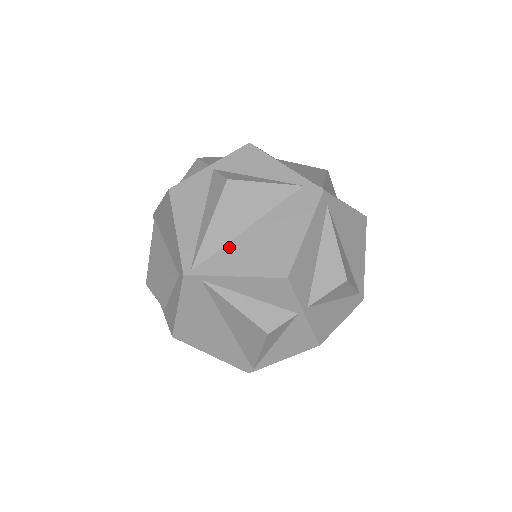
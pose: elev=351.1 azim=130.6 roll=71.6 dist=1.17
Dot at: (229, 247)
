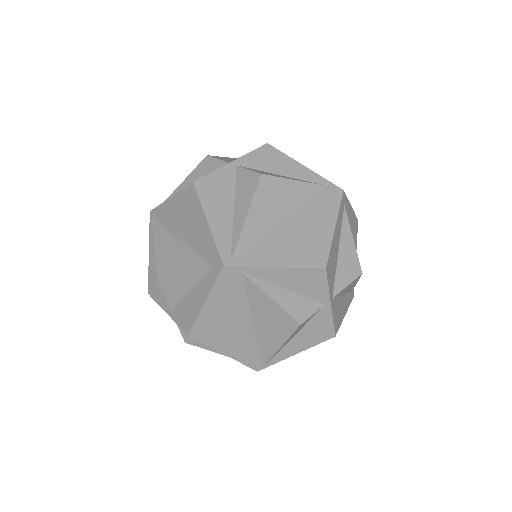
Dot at: (265, 239)
